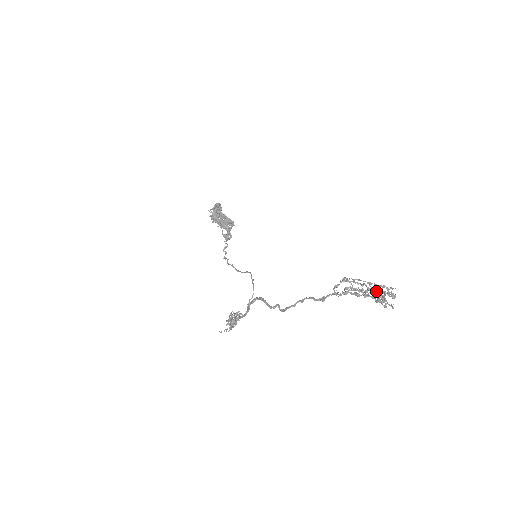
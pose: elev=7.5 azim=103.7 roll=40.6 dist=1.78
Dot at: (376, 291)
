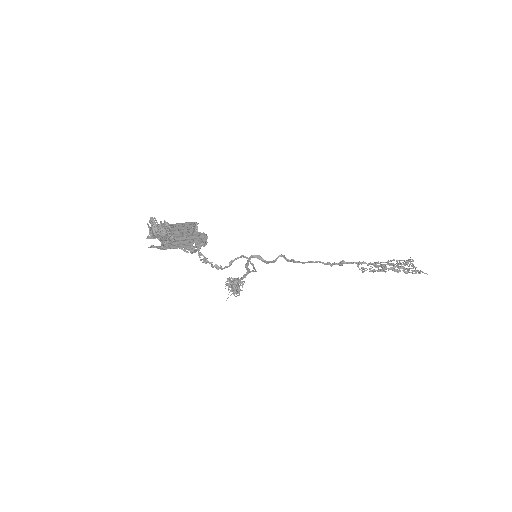
Dot at: occluded
